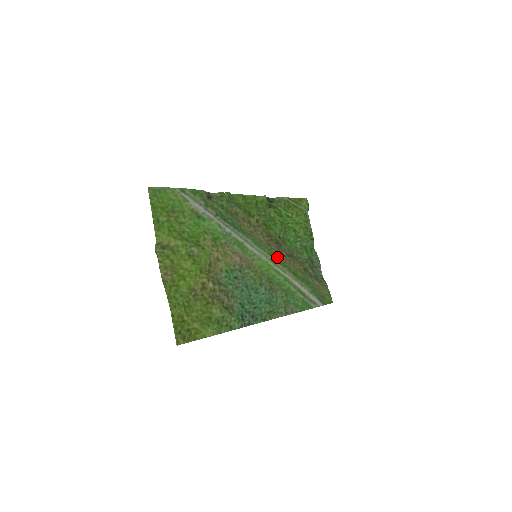
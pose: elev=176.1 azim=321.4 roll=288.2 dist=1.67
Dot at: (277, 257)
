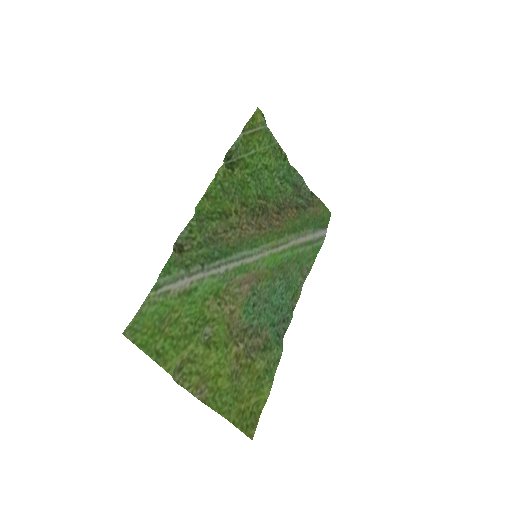
Dot at: (273, 232)
